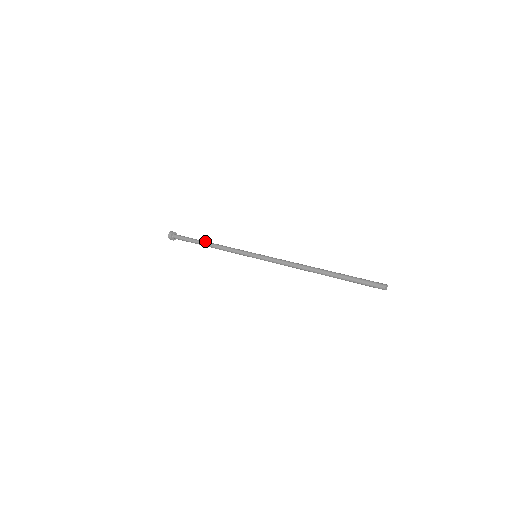
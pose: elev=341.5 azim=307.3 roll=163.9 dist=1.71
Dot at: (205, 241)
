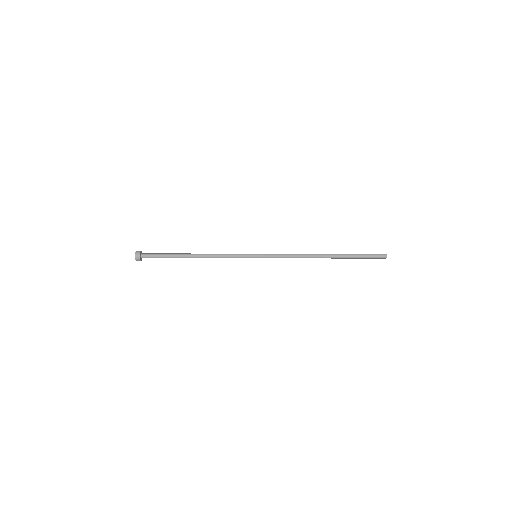
Dot at: occluded
